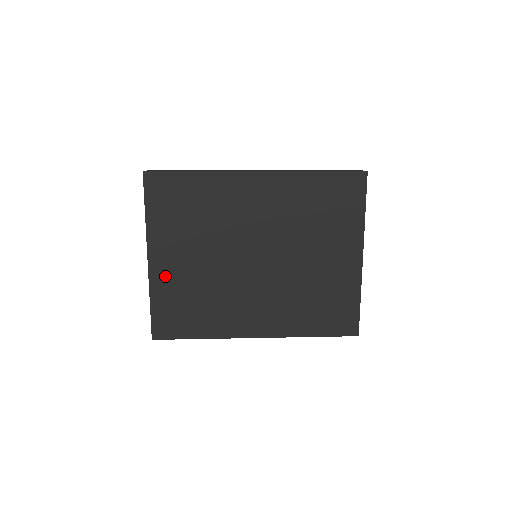
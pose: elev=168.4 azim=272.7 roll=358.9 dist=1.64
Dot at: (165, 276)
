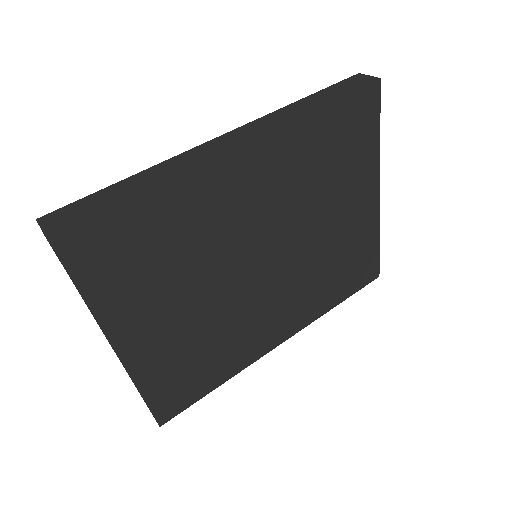
Dot at: (149, 354)
